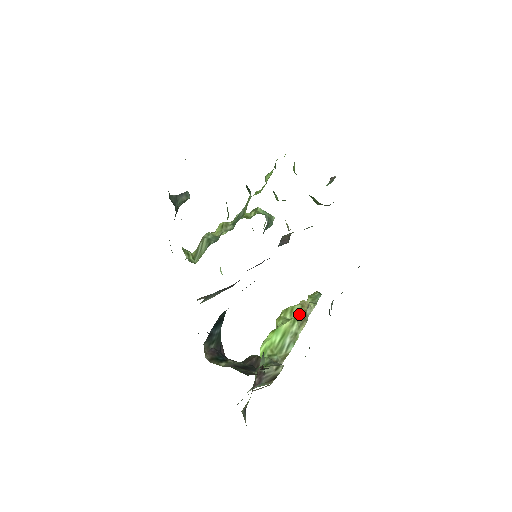
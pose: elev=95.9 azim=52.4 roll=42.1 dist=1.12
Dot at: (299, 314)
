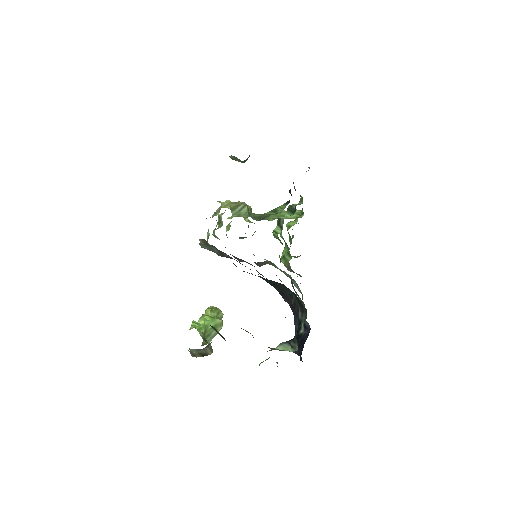
Dot at: occluded
